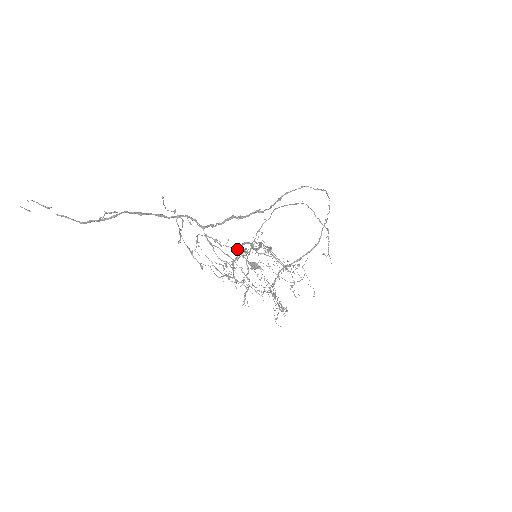
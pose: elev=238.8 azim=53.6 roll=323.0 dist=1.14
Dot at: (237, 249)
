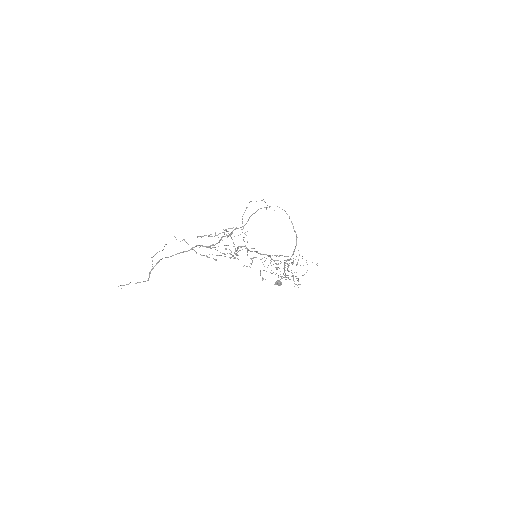
Dot at: occluded
